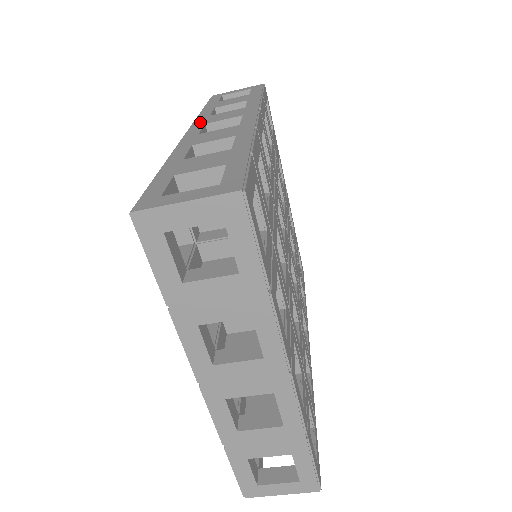
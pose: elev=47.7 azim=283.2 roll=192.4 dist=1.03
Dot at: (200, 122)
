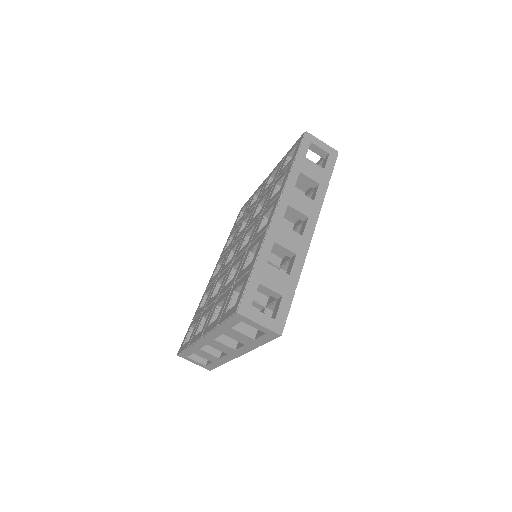
Dot at: (286, 197)
